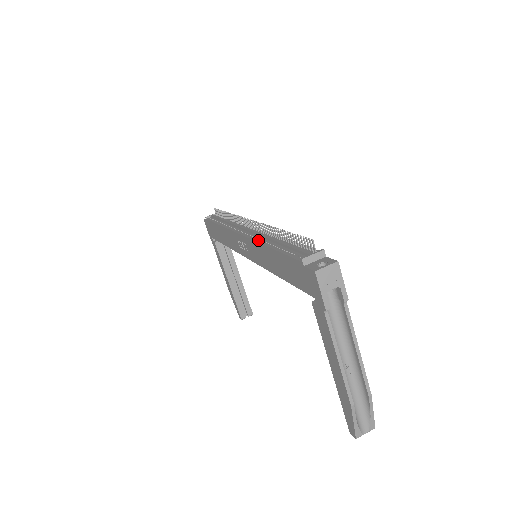
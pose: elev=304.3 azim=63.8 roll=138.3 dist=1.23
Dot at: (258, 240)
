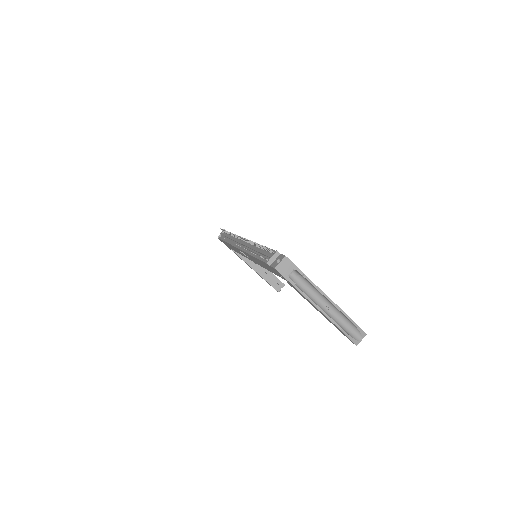
Dot at: (247, 251)
